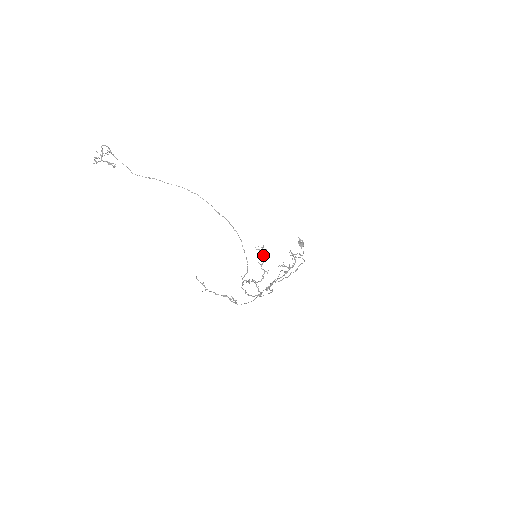
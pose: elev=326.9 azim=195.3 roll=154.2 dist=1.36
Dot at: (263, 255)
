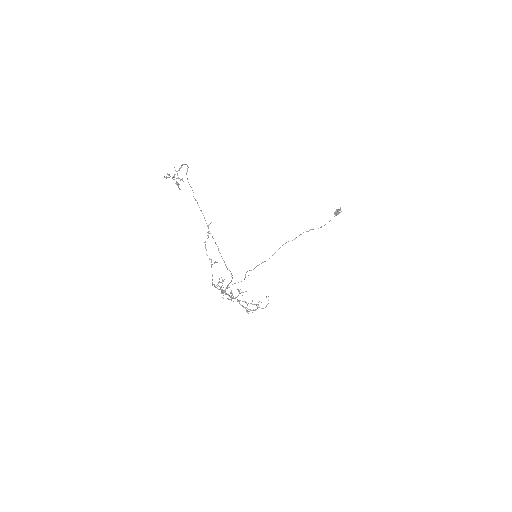
Dot at: occluded
